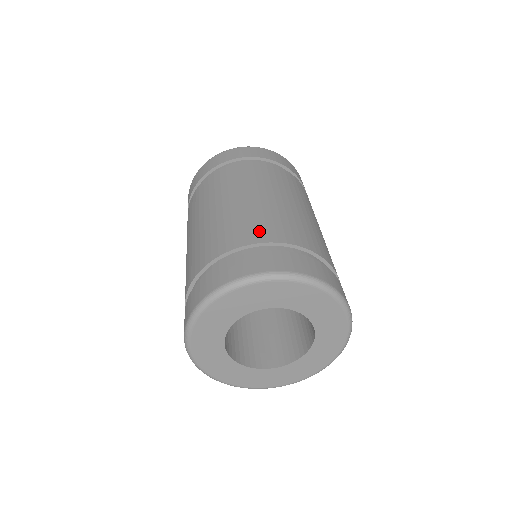
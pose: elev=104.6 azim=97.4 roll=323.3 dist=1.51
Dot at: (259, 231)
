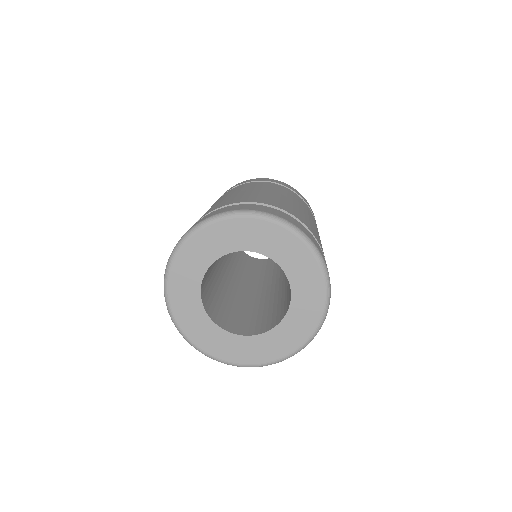
Dot at: (294, 212)
